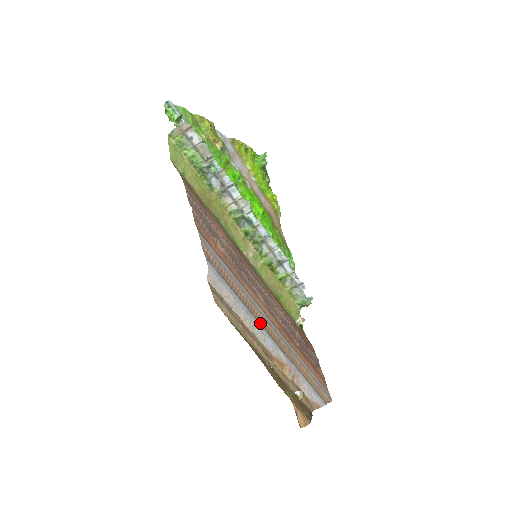
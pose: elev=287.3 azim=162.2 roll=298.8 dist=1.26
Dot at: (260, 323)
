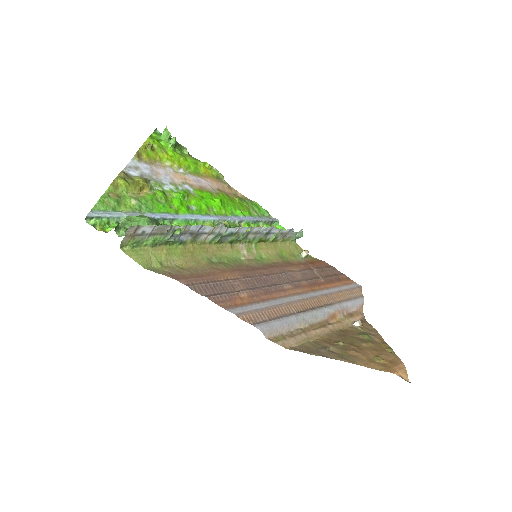
Dot at: (305, 310)
